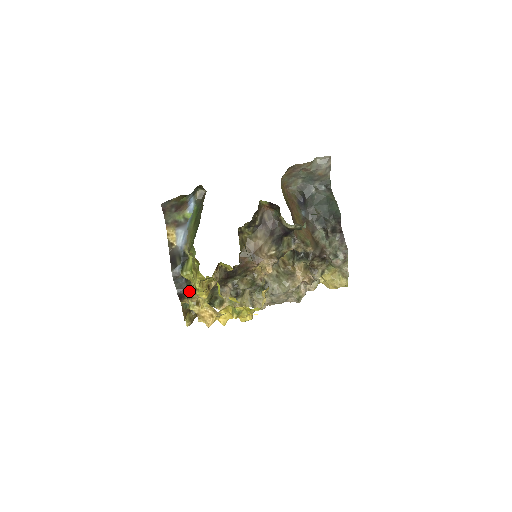
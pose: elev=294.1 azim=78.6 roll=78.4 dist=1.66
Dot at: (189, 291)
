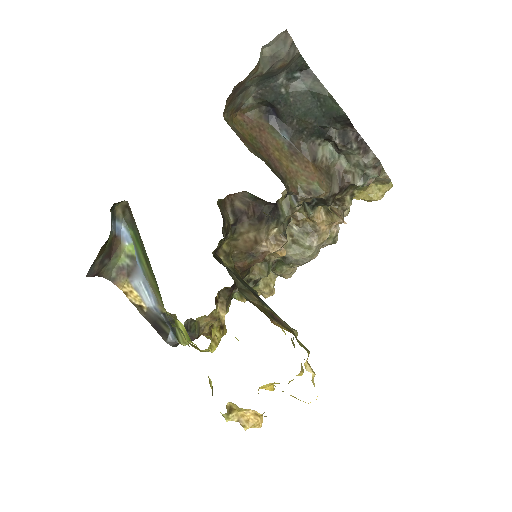
Dot at: (199, 325)
